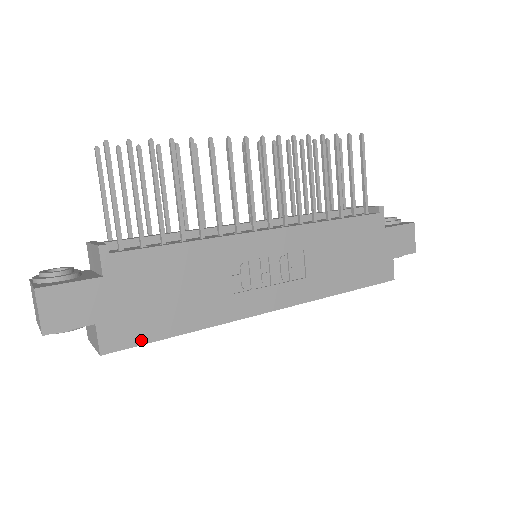
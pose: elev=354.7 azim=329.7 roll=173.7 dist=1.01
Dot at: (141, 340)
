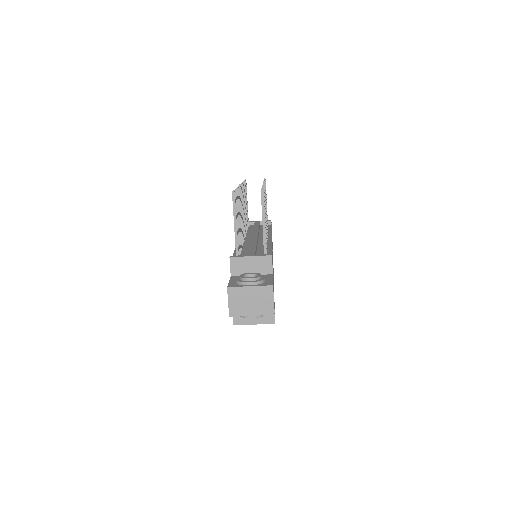
Dot at: occluded
